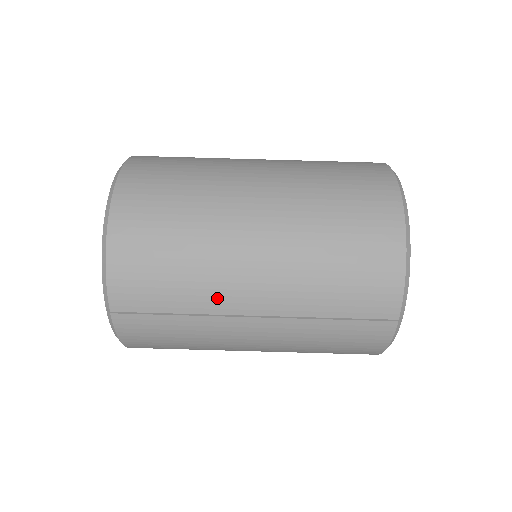
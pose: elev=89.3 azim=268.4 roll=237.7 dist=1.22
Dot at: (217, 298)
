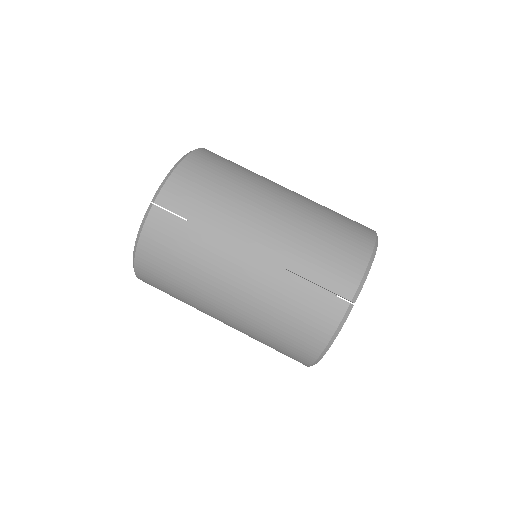
Dot at: (232, 225)
